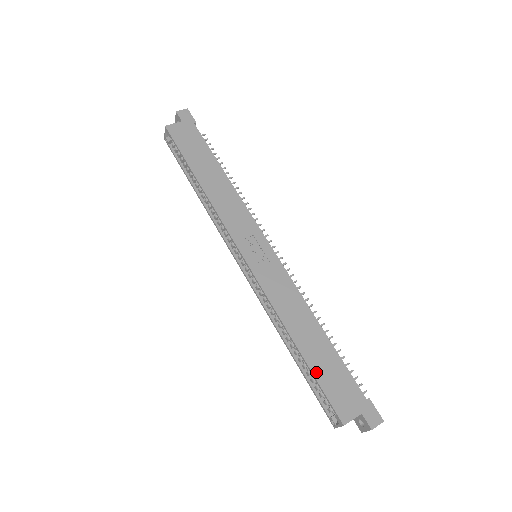
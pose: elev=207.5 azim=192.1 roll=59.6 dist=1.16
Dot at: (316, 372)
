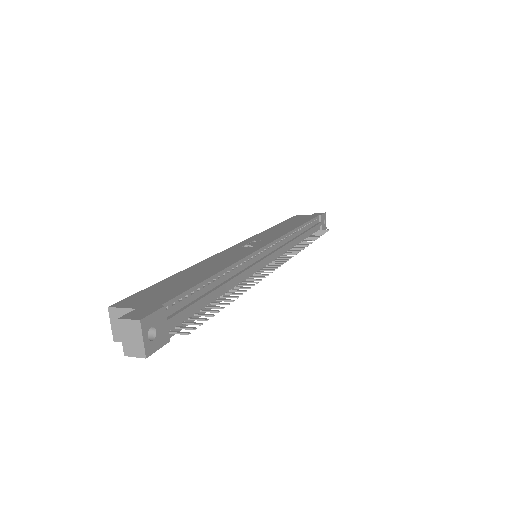
Dot at: (162, 283)
